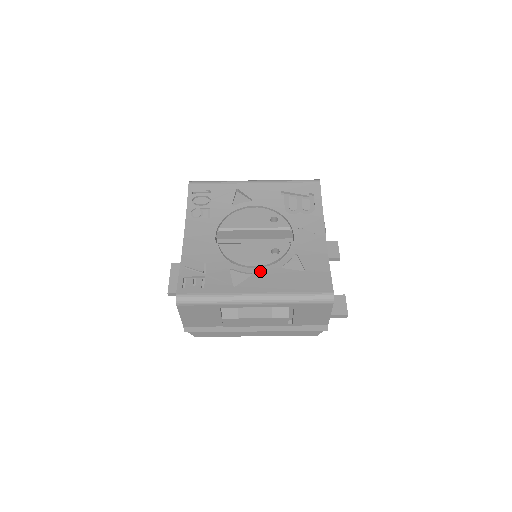
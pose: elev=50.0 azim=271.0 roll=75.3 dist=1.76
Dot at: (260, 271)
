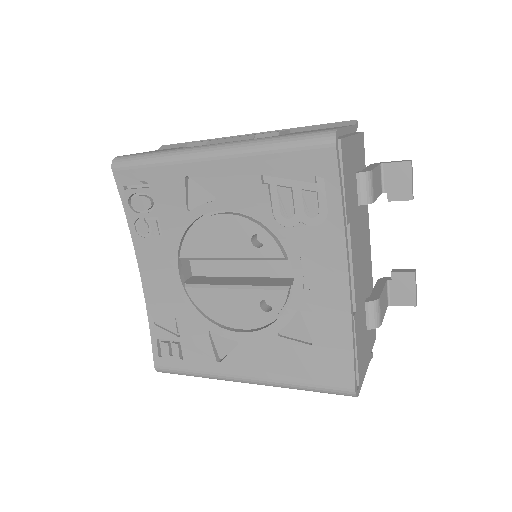
Dot at: (248, 339)
